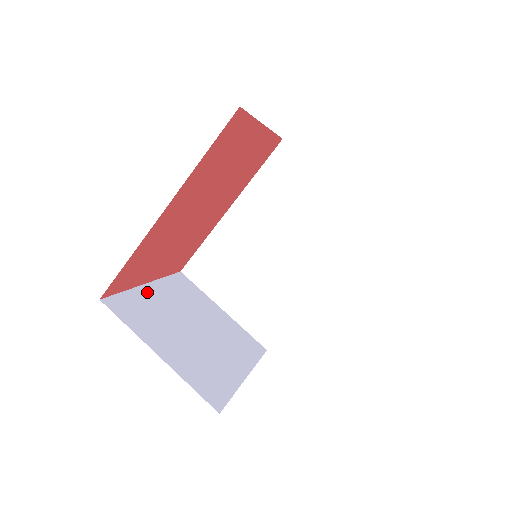
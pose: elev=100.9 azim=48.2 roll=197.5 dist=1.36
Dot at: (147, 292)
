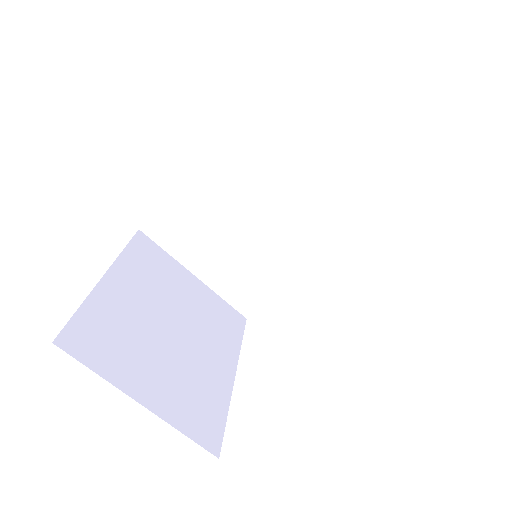
Dot at: (108, 292)
